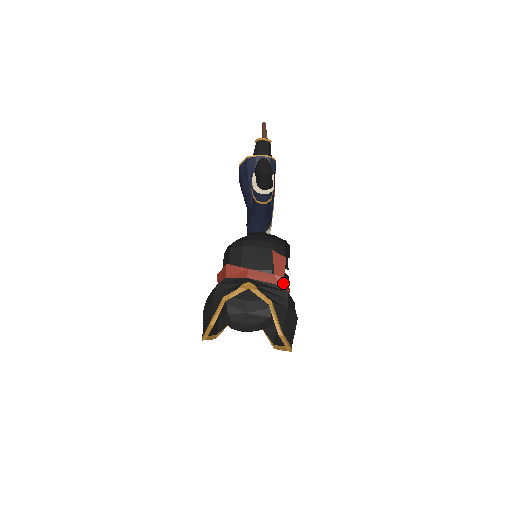
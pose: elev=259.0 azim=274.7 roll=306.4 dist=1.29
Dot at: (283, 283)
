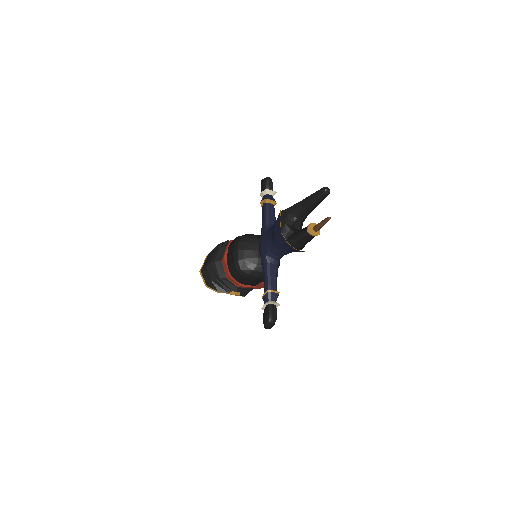
Dot at: occluded
